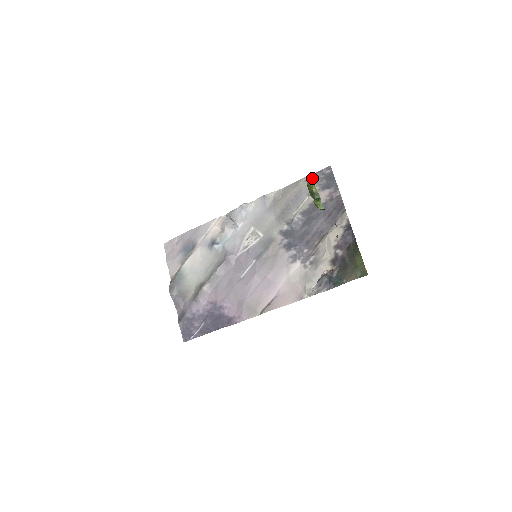
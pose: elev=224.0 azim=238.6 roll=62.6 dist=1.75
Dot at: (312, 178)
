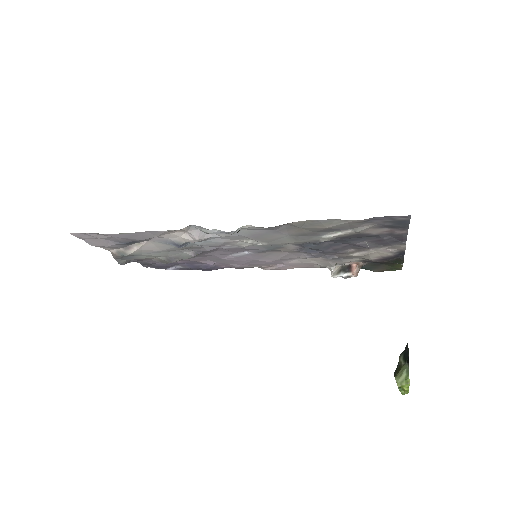
Dot at: (369, 220)
